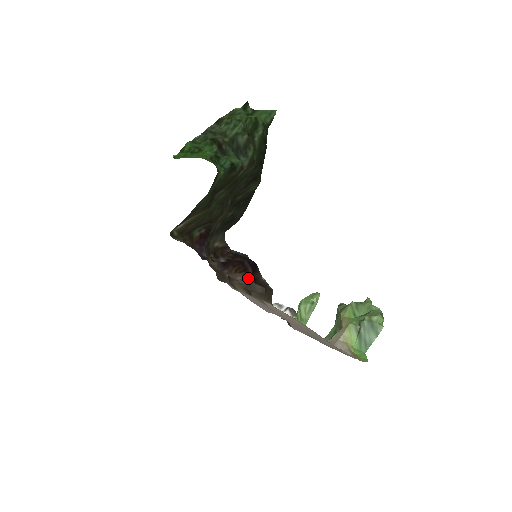
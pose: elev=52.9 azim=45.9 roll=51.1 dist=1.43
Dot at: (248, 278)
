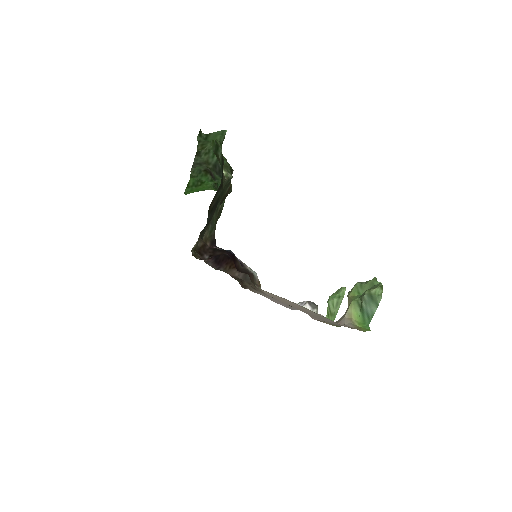
Dot at: occluded
